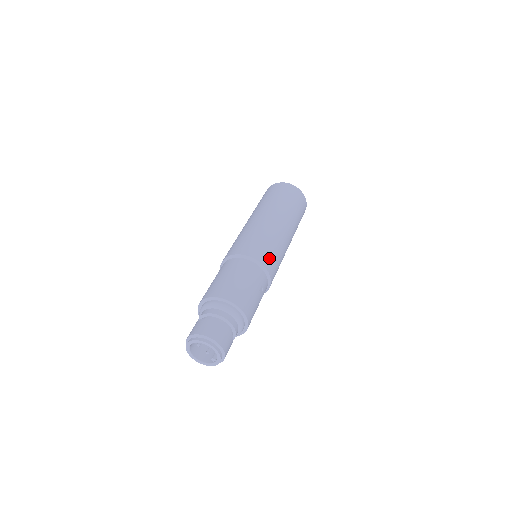
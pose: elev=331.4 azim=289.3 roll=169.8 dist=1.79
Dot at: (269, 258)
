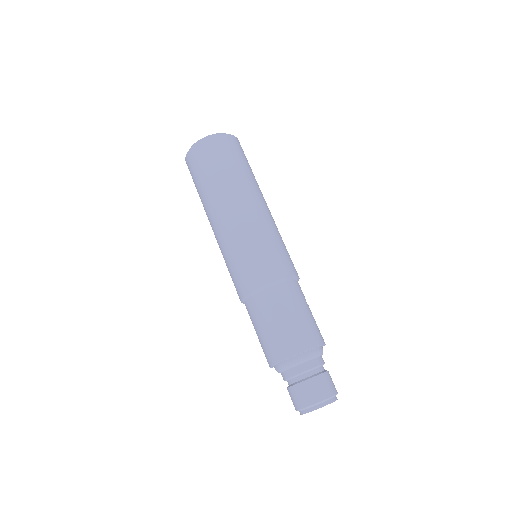
Dot at: (288, 261)
